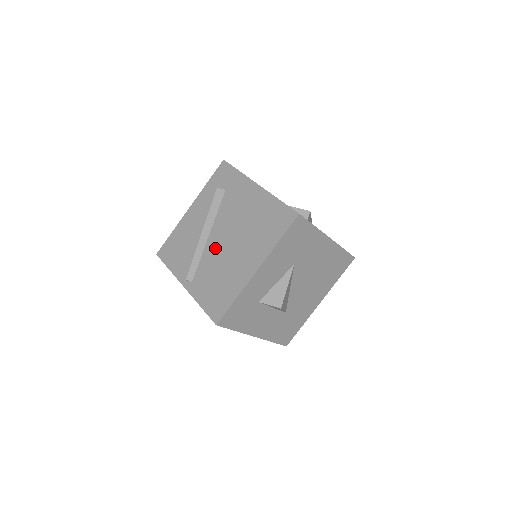
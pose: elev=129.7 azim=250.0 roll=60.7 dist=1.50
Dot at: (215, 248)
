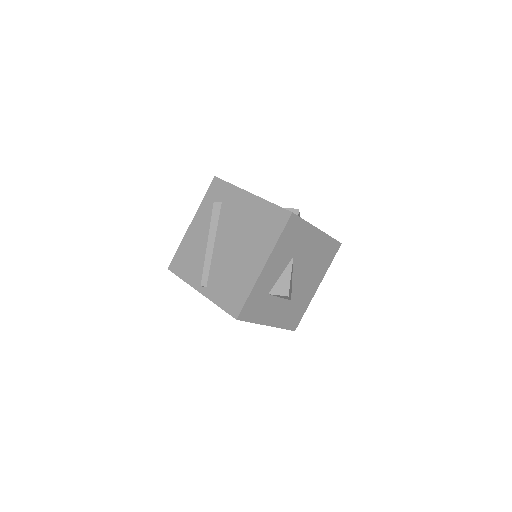
Dot at: (222, 254)
